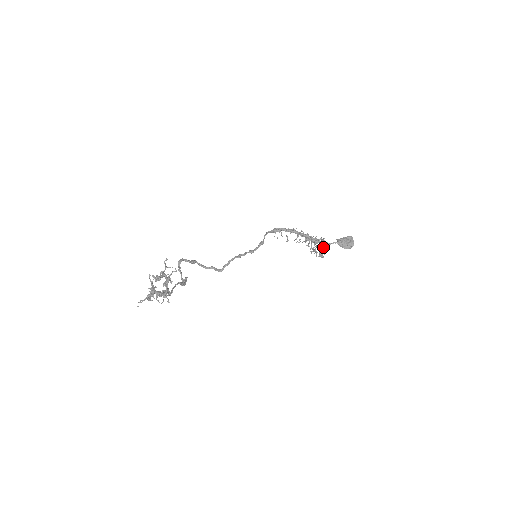
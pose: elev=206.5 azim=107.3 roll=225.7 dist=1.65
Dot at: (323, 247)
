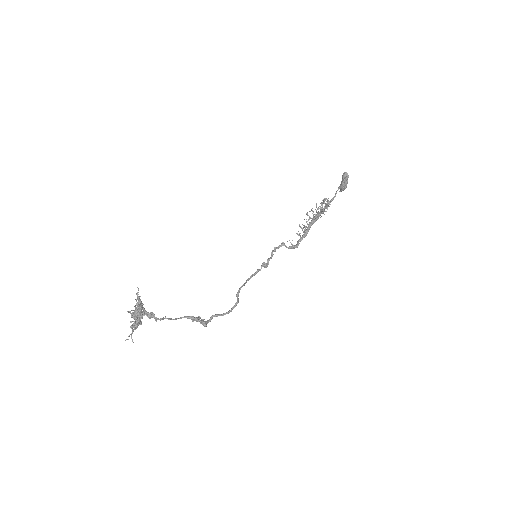
Dot at: (323, 202)
